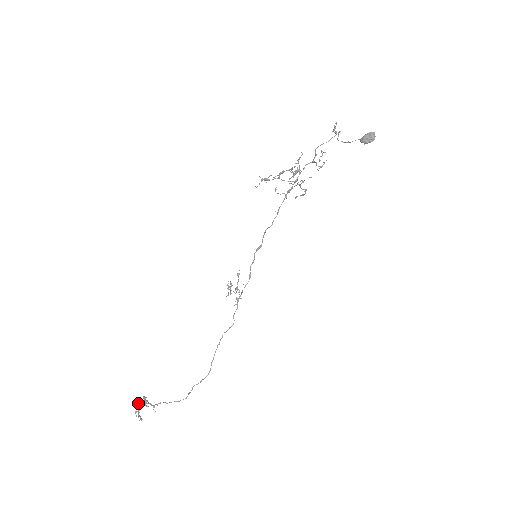
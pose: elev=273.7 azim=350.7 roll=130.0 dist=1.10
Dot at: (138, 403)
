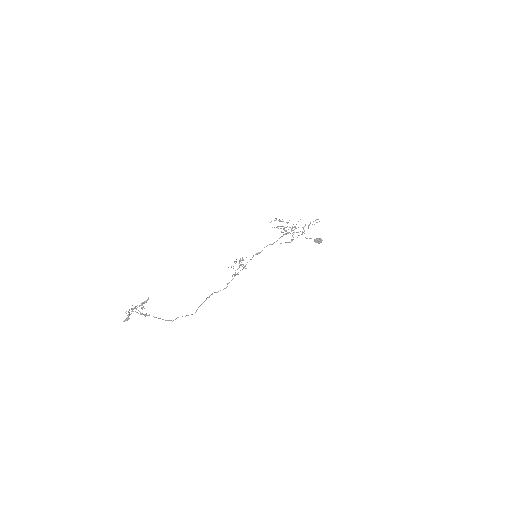
Dot at: (132, 305)
